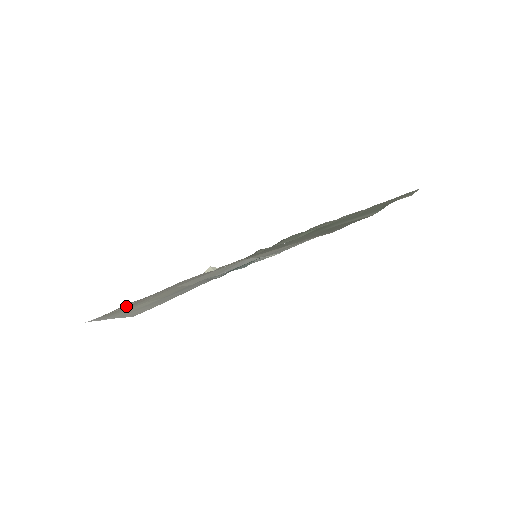
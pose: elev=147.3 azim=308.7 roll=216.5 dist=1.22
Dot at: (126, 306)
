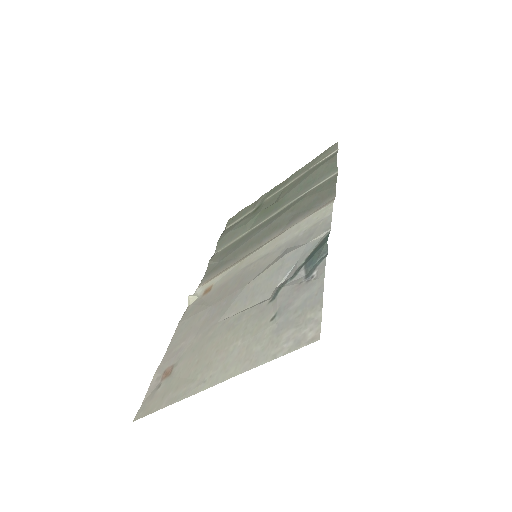
Dot at: (161, 376)
